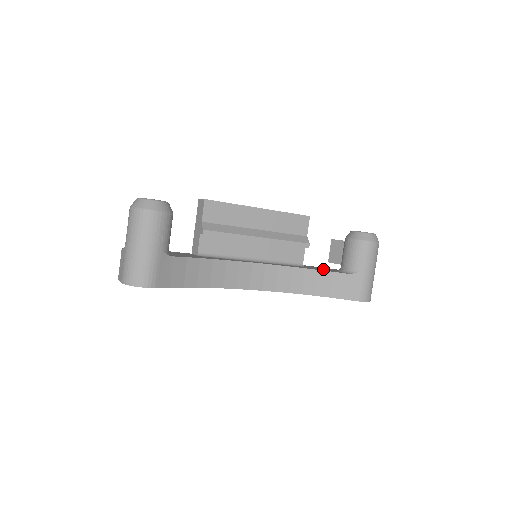
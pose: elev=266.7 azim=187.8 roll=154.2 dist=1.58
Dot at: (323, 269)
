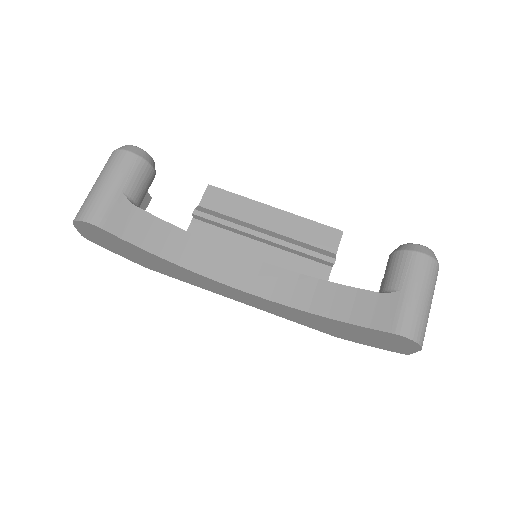
Dot at: occluded
